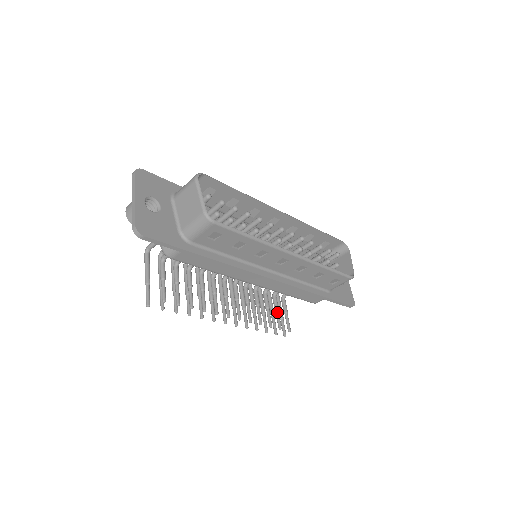
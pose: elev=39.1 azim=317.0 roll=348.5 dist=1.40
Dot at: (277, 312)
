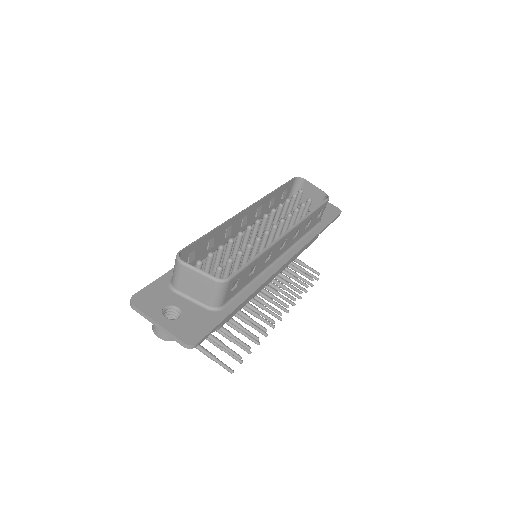
Dot at: (299, 271)
